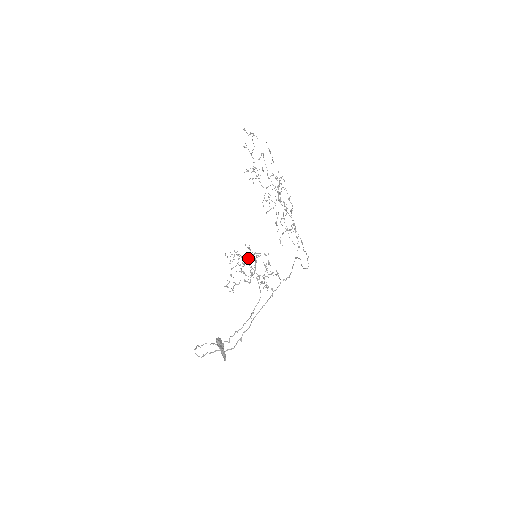
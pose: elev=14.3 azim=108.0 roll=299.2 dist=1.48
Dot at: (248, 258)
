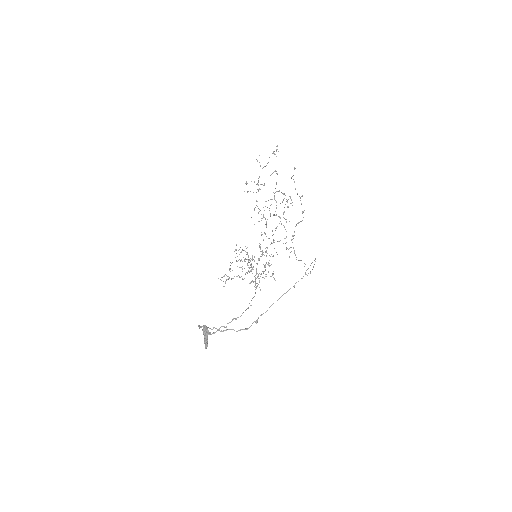
Dot at: (252, 256)
